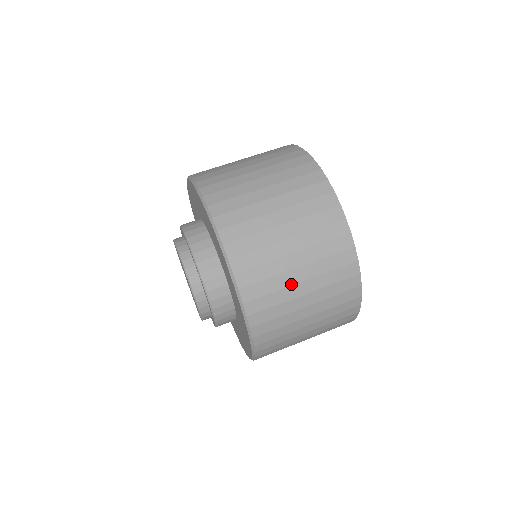
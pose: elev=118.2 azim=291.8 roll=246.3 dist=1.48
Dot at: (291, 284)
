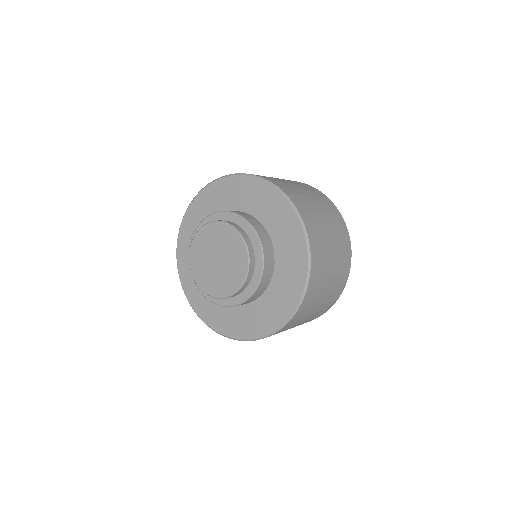
Dot at: (329, 254)
